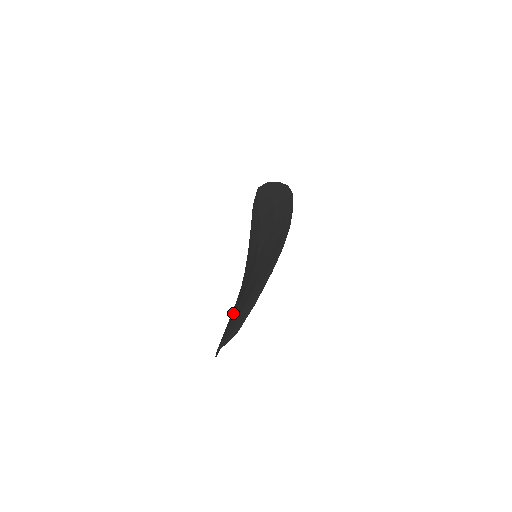
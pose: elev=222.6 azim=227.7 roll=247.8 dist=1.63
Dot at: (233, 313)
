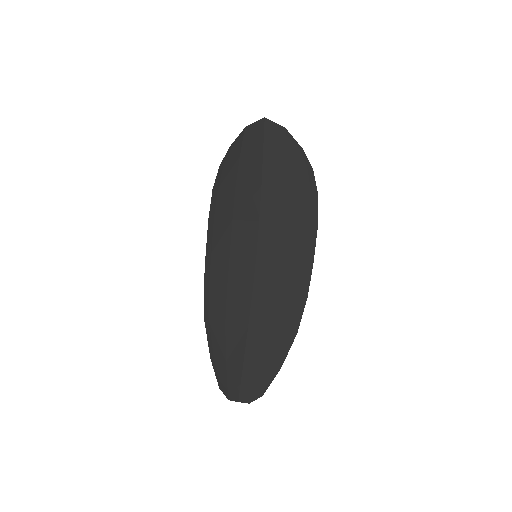
Dot at: (234, 337)
